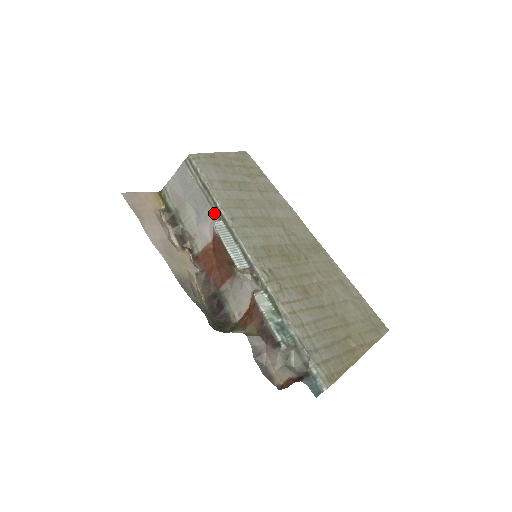
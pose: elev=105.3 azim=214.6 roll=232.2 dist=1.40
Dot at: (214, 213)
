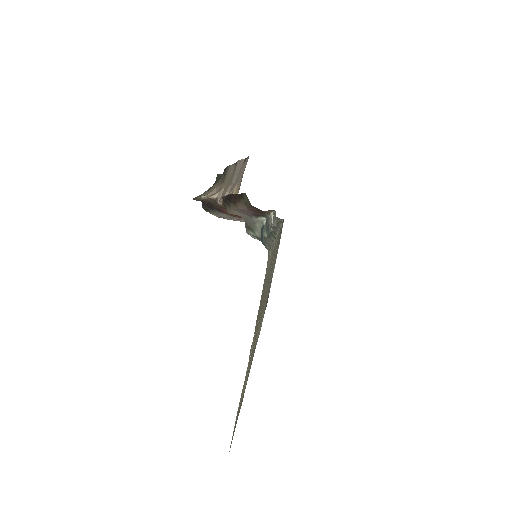
Dot at: occluded
